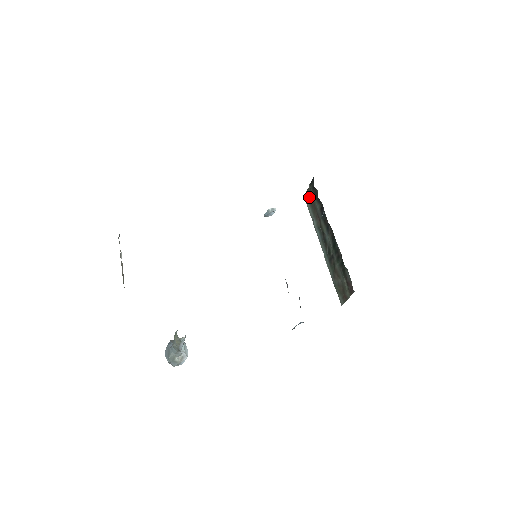
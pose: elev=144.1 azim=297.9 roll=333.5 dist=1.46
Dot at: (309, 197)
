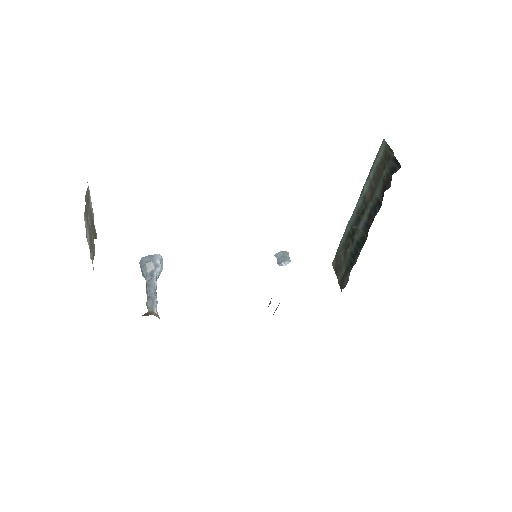
Dot at: (384, 157)
